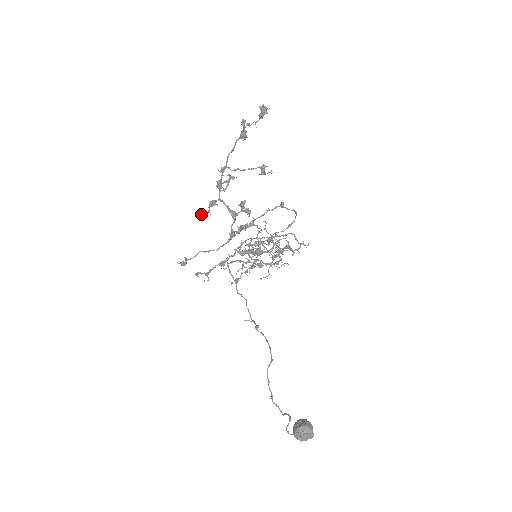
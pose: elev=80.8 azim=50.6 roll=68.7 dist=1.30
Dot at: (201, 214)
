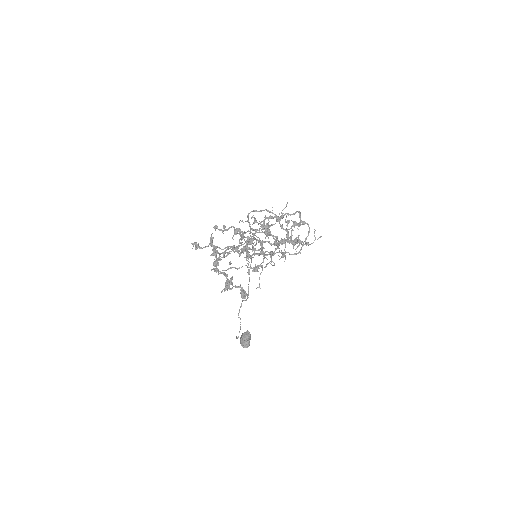
Dot at: (211, 238)
